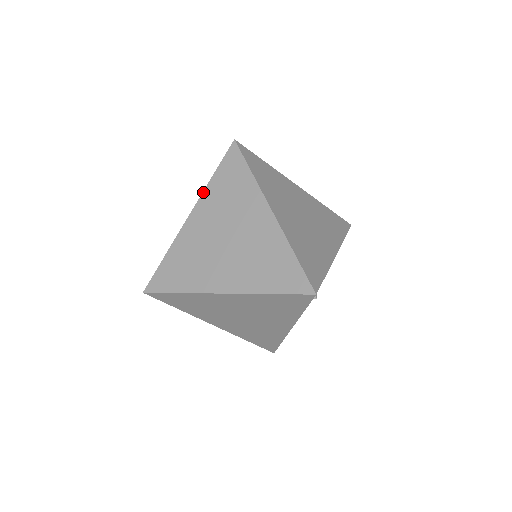
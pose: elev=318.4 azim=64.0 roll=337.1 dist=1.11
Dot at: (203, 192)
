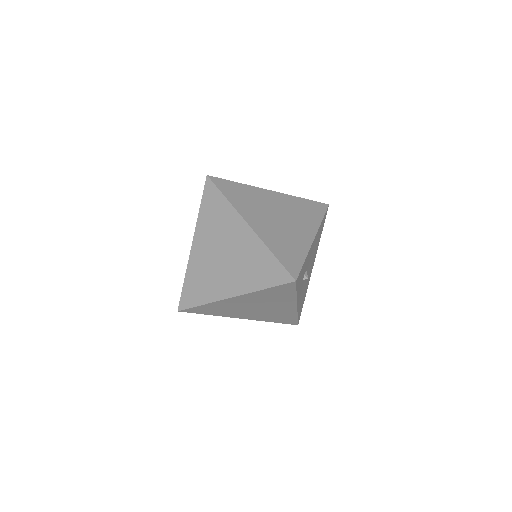
Dot at: (196, 223)
